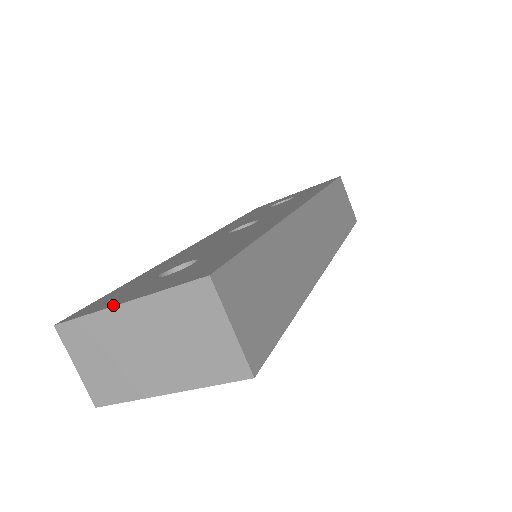
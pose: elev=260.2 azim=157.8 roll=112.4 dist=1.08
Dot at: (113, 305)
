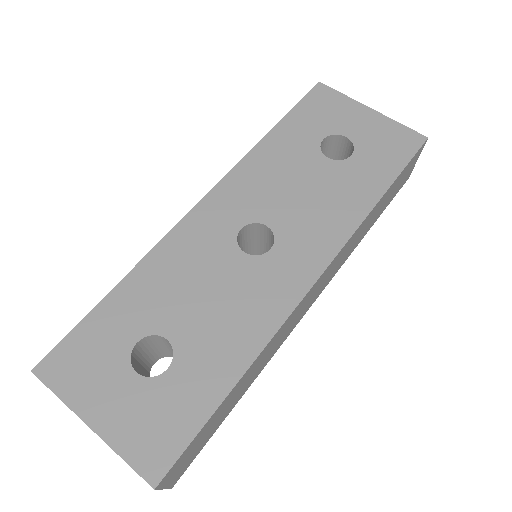
Dot at: (81, 415)
